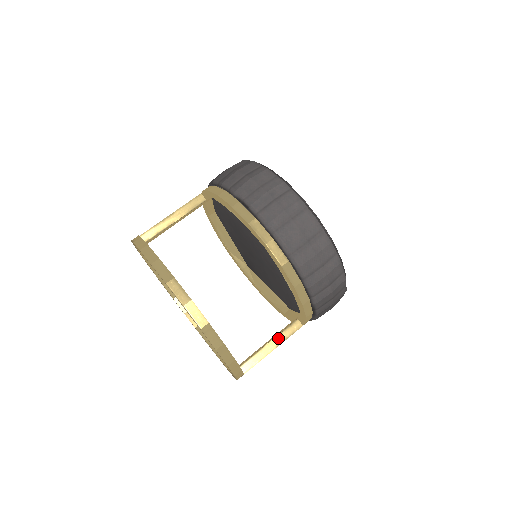
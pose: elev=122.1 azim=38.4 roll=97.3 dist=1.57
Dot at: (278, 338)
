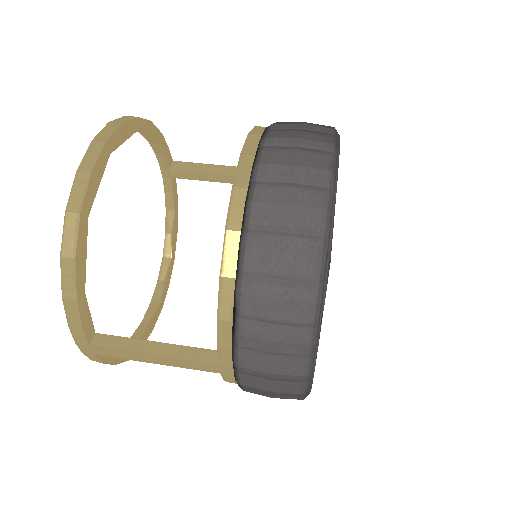
Dot at: (174, 348)
